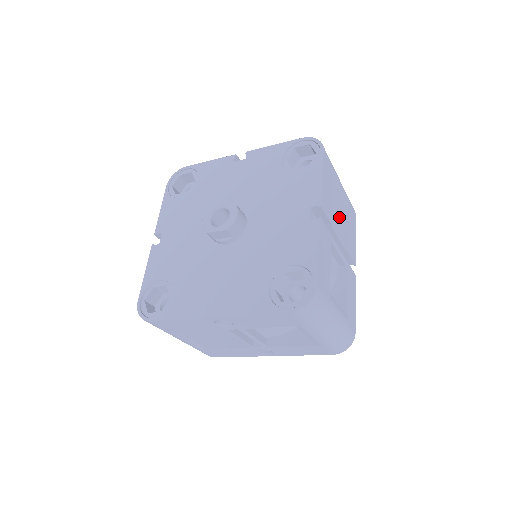
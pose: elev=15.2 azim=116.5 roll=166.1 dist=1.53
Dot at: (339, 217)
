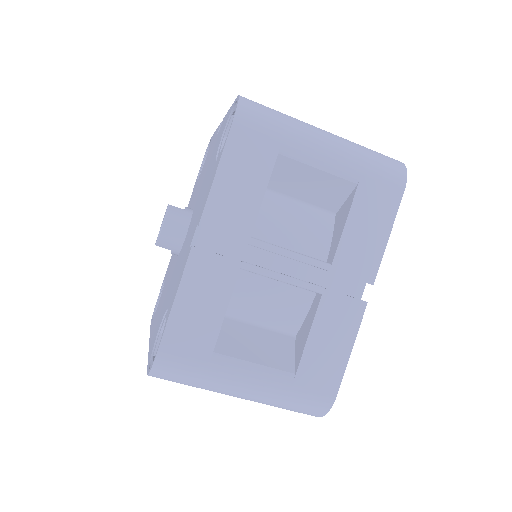
Dot at: (345, 203)
